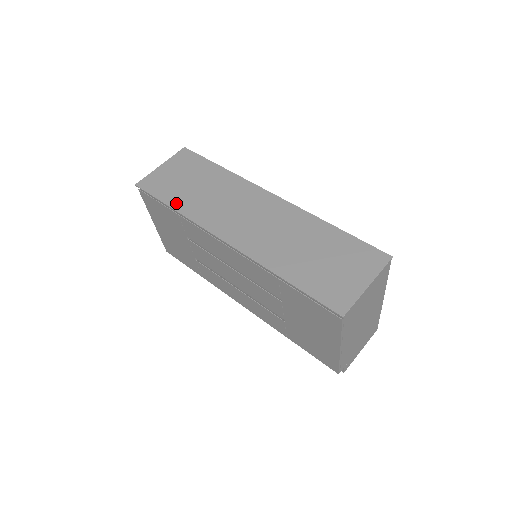
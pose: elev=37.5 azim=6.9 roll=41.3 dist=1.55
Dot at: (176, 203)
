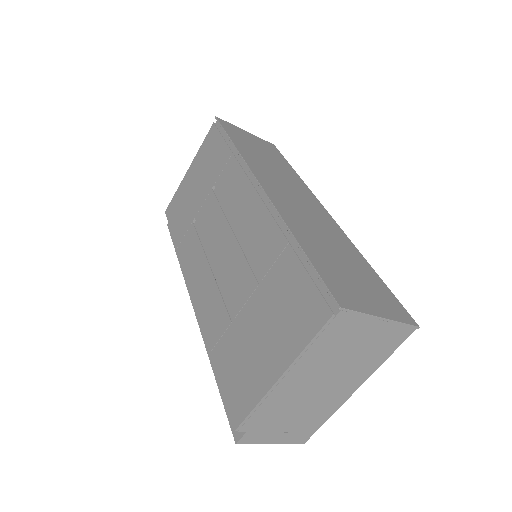
Dot at: (240, 145)
